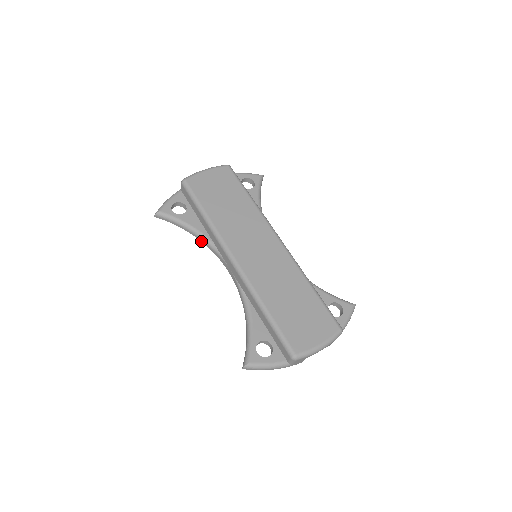
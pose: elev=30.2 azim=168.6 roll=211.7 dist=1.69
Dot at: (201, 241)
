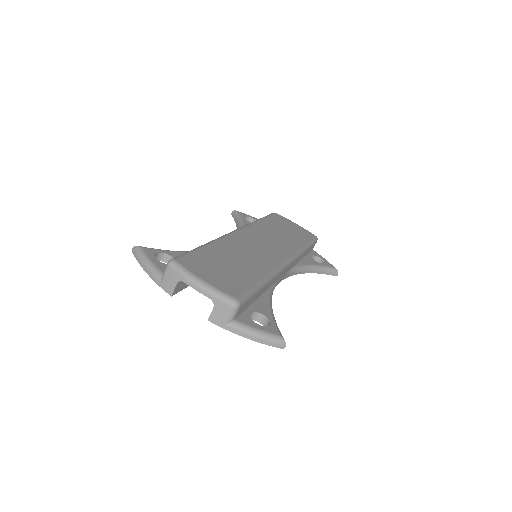
Dot at: occluded
